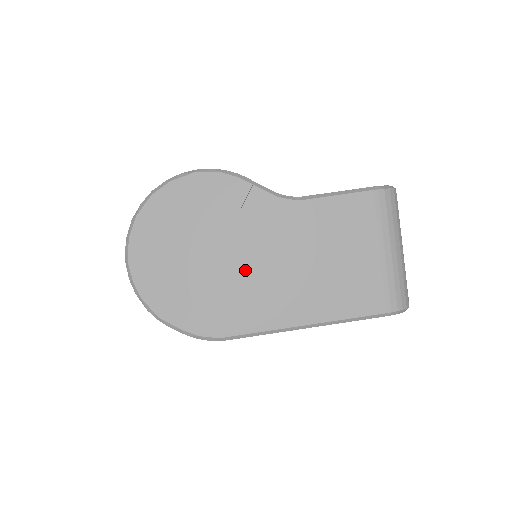
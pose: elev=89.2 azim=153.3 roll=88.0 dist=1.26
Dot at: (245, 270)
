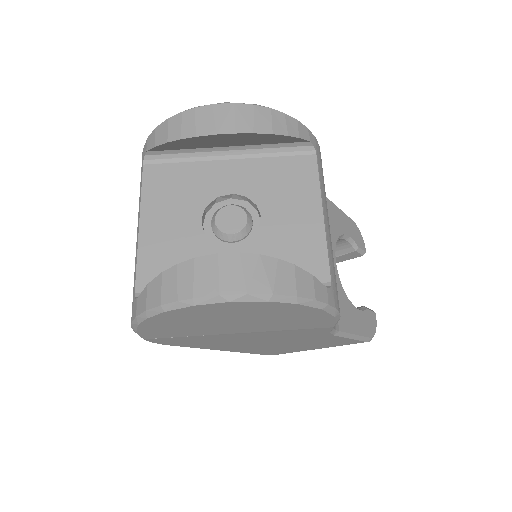
Dot at: (242, 339)
